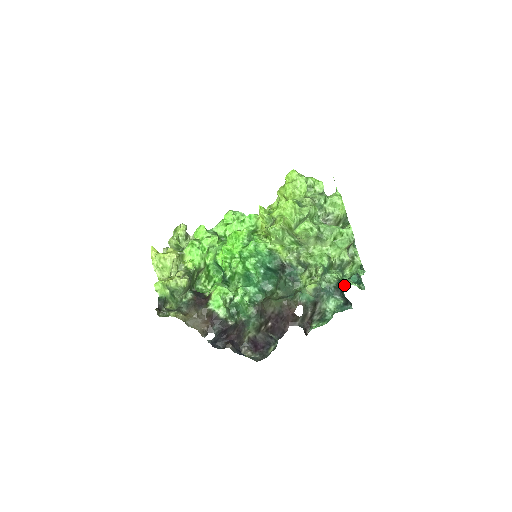
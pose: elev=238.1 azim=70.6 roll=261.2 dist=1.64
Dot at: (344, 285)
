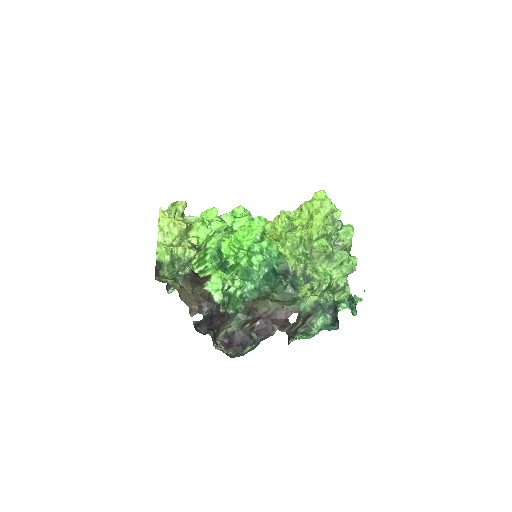
Dot at: (340, 306)
